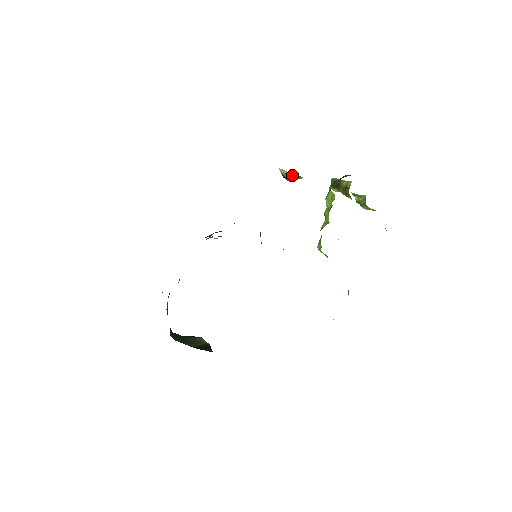
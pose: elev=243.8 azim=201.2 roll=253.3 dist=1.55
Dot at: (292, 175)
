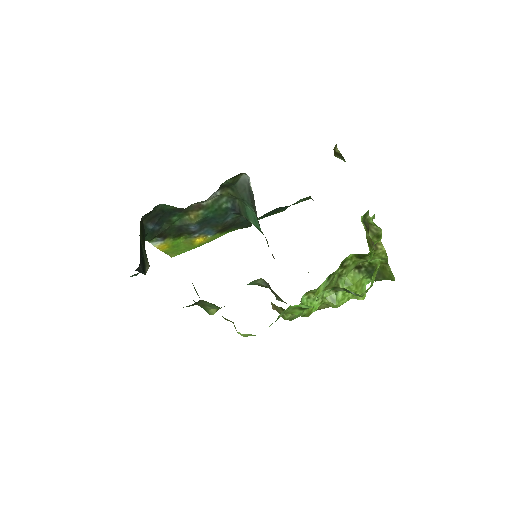
Dot at: (341, 156)
